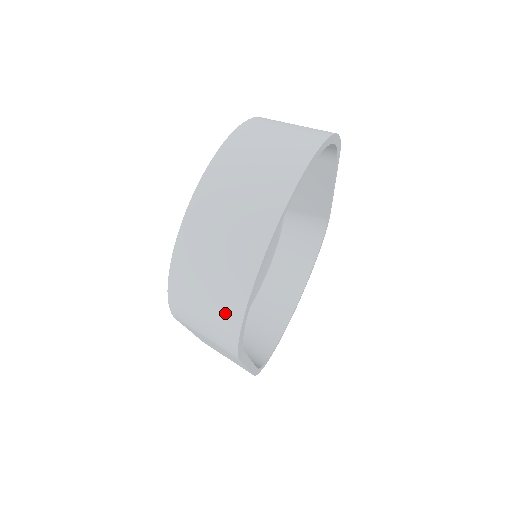
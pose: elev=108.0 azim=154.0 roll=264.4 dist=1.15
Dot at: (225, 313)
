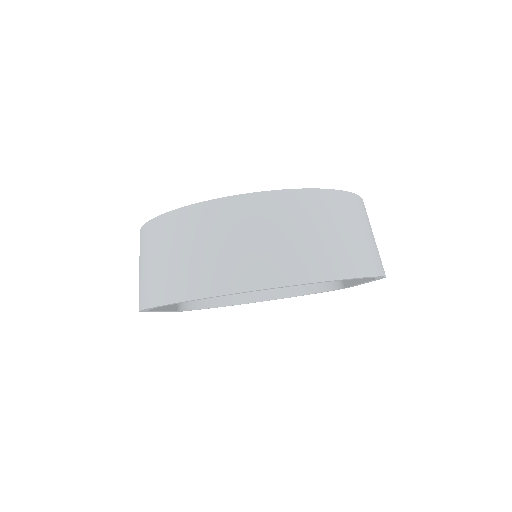
Dot at: (149, 288)
